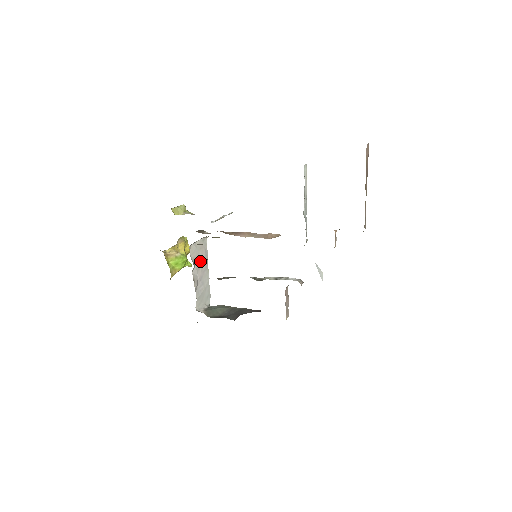
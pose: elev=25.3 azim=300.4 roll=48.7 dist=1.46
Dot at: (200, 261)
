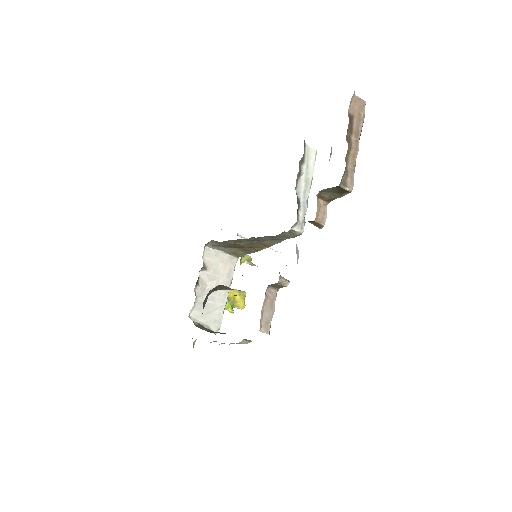
Dot at: (217, 274)
